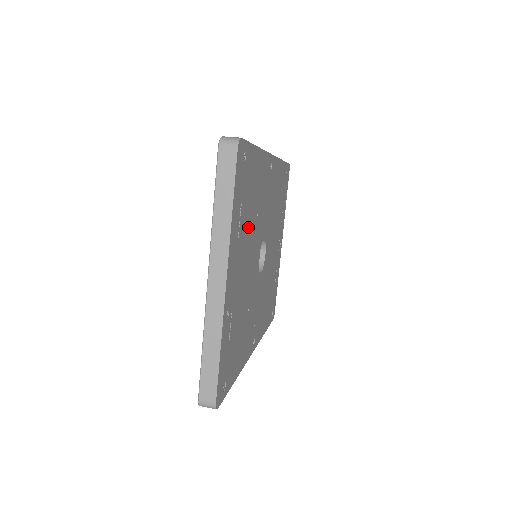
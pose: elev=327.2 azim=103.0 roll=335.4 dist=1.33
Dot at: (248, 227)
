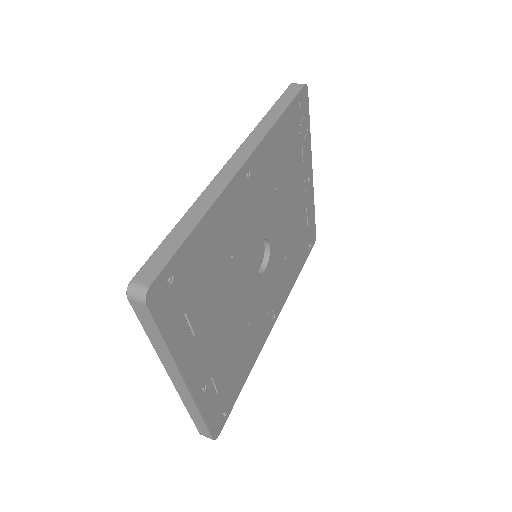
Dot at: (214, 296)
